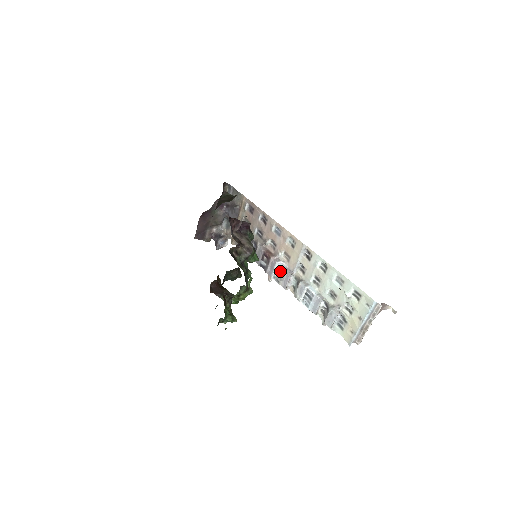
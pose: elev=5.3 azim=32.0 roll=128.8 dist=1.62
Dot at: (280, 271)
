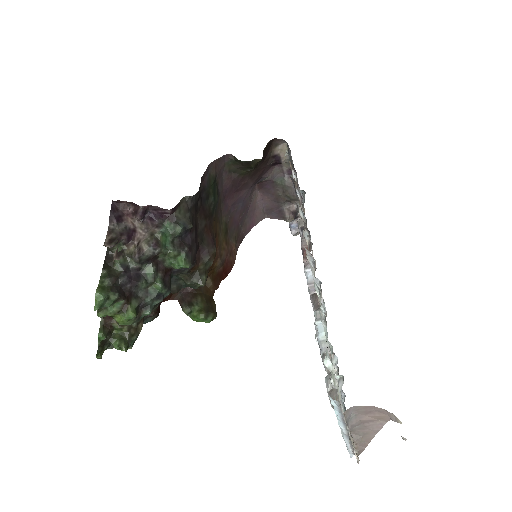
Dot at: occluded
